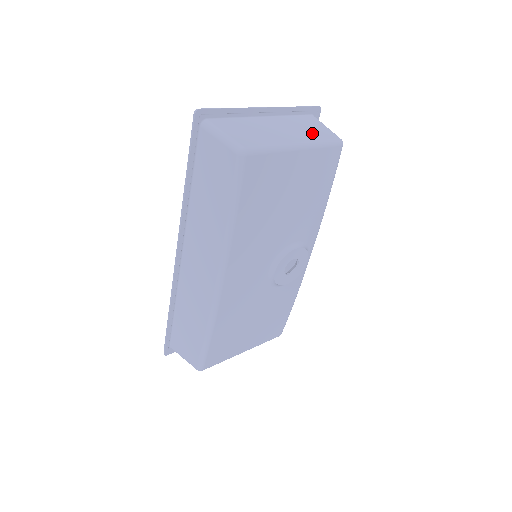
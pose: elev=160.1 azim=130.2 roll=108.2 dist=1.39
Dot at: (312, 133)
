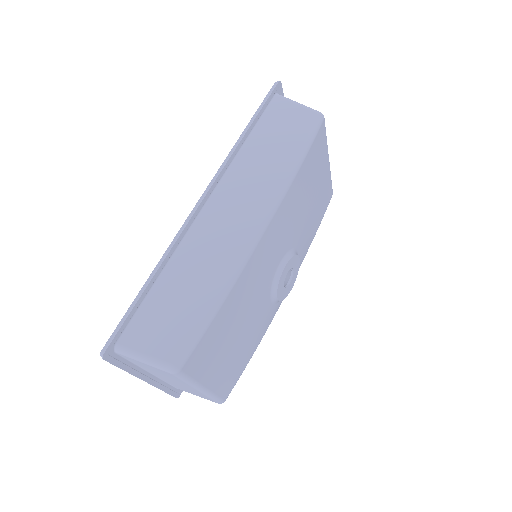
Dot at: occluded
